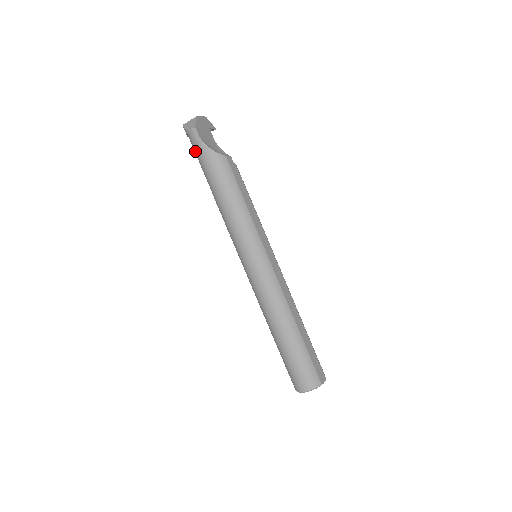
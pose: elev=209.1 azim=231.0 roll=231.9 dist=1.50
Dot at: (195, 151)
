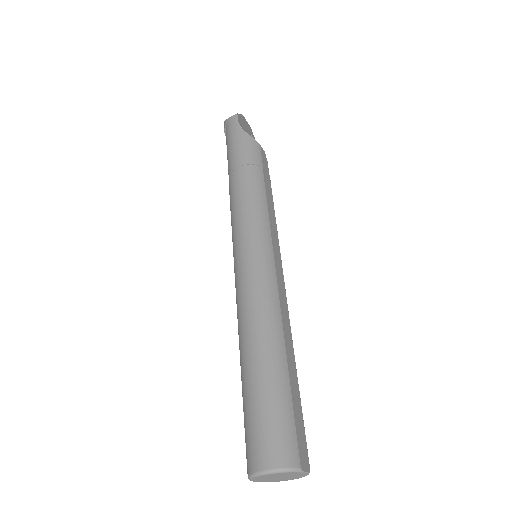
Dot at: (227, 138)
